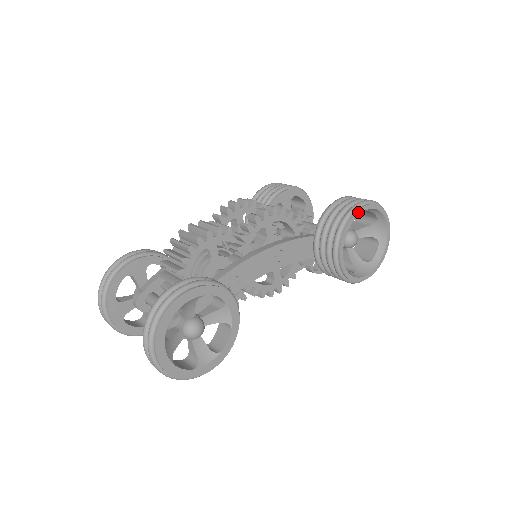
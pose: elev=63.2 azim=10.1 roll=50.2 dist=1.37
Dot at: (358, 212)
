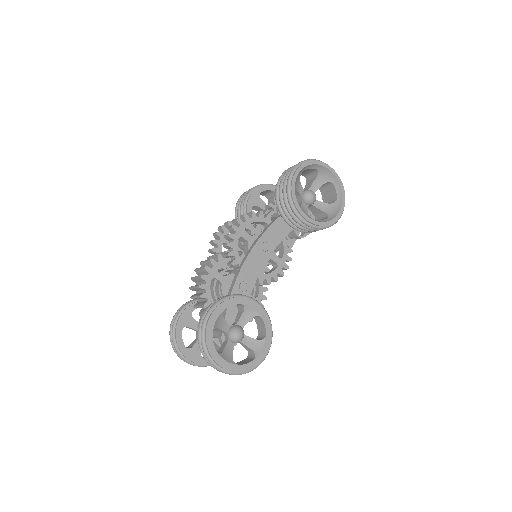
Dot at: (294, 179)
